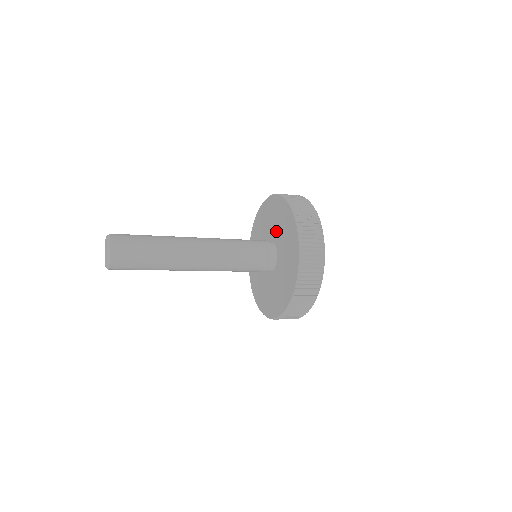
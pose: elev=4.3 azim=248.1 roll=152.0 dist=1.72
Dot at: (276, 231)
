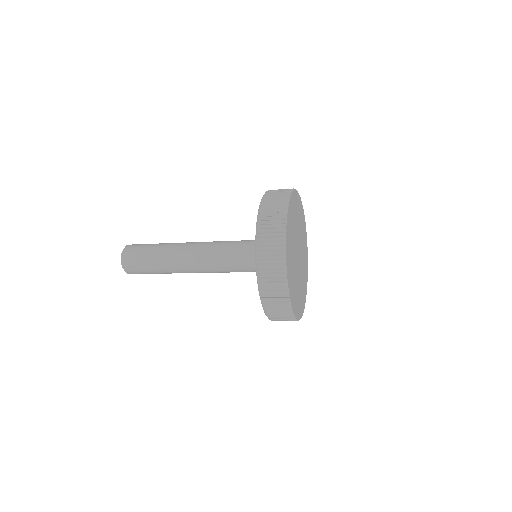
Dot at: occluded
